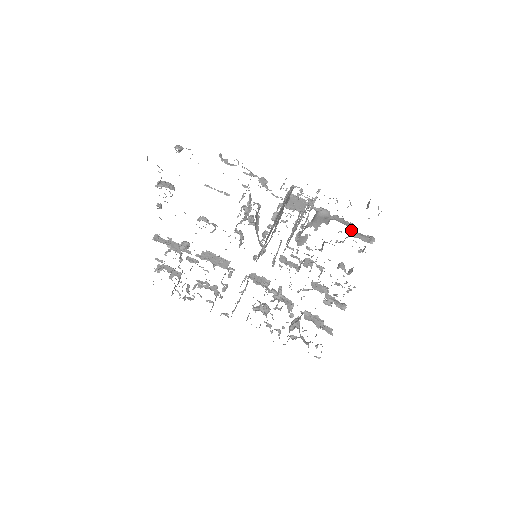
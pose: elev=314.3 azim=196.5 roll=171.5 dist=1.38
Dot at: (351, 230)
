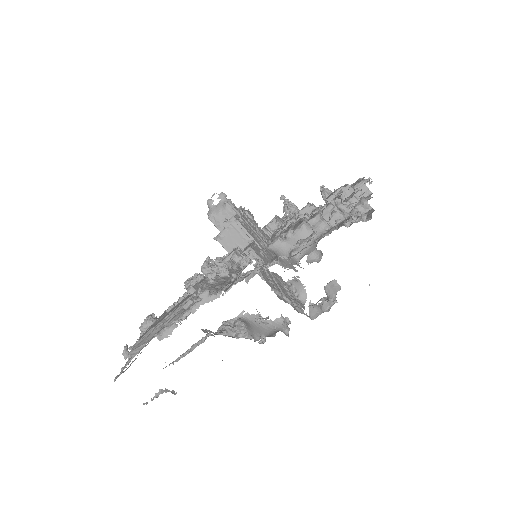
Dot at: (313, 220)
